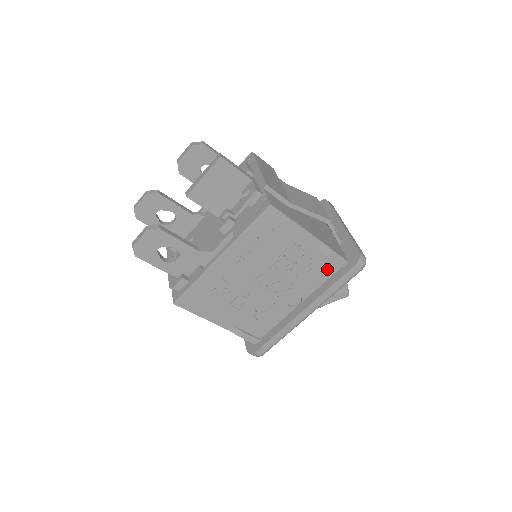
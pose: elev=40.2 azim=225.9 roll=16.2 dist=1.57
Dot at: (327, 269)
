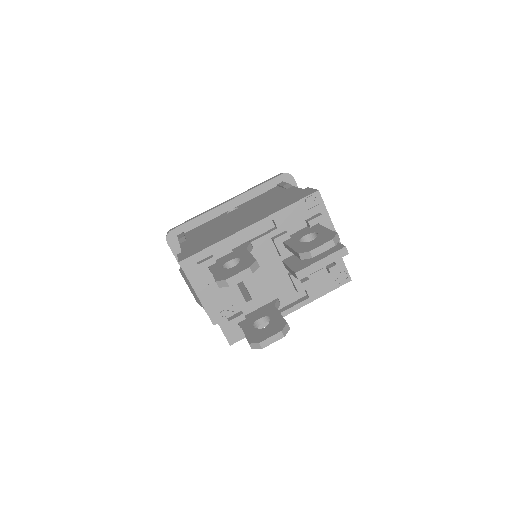
Dot at: occluded
